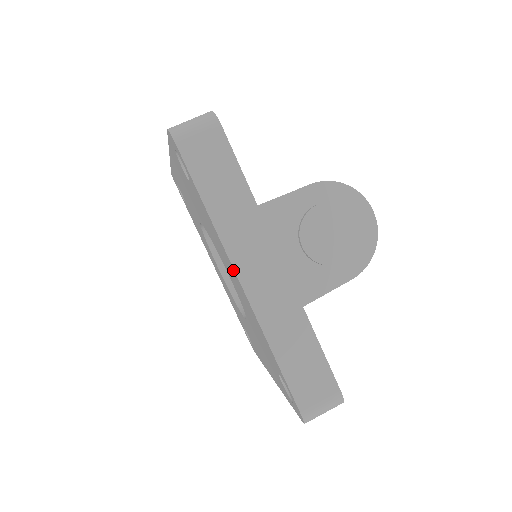
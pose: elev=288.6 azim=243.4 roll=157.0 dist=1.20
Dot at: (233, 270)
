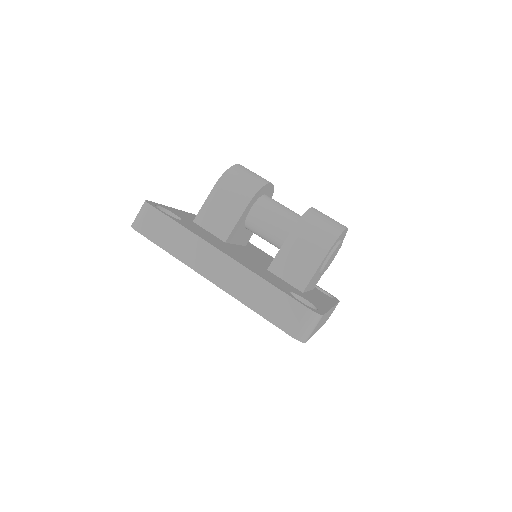
Dot at: occluded
